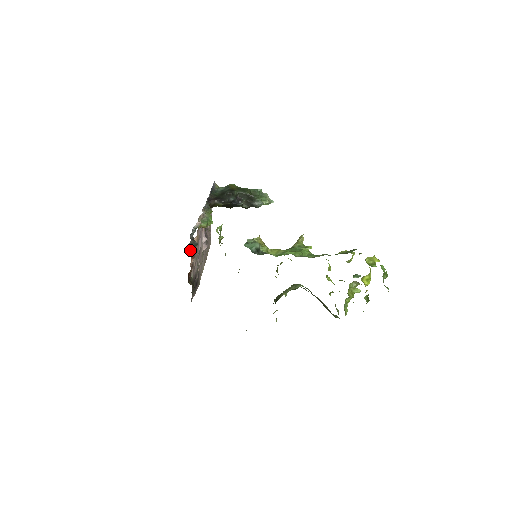
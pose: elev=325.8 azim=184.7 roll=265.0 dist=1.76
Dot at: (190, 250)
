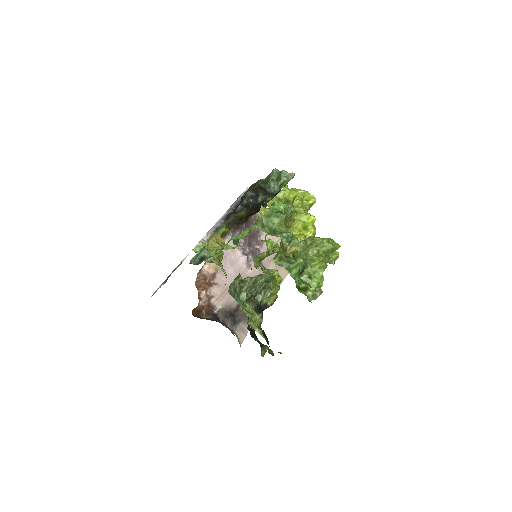
Dot at: occluded
